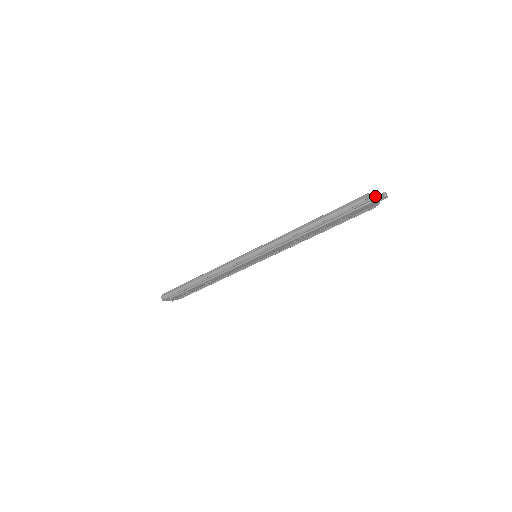
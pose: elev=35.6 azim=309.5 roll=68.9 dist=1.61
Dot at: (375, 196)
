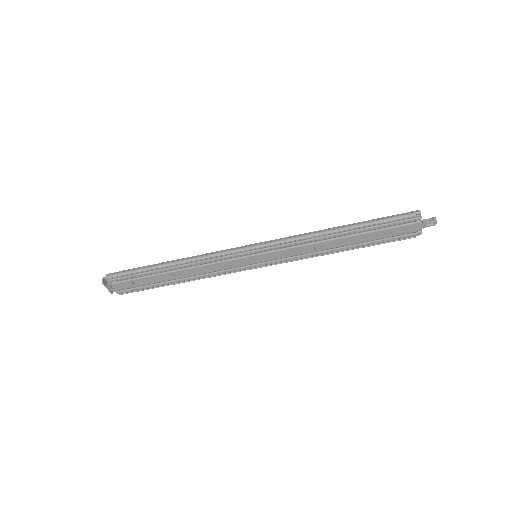
Dot at: (423, 219)
